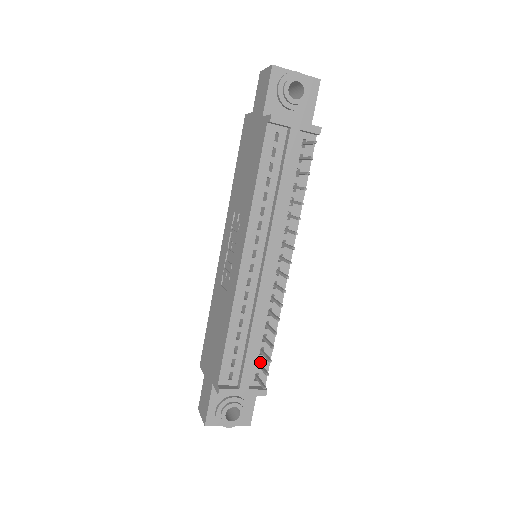
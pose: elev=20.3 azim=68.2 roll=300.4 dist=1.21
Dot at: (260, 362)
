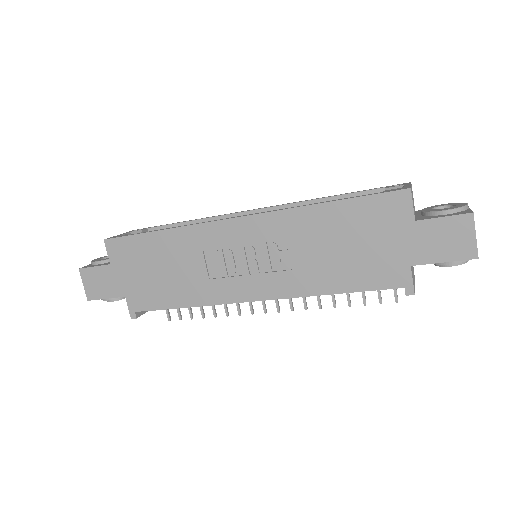
Dot at: occluded
